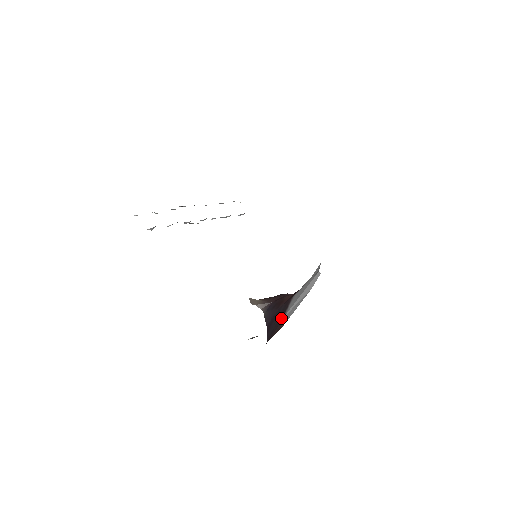
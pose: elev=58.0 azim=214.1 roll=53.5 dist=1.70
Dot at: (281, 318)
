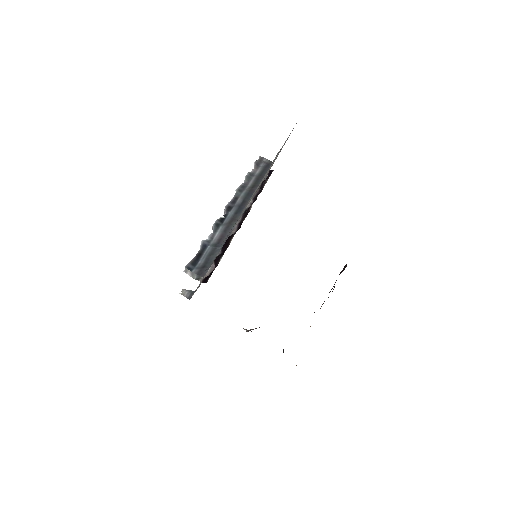
Dot at: occluded
